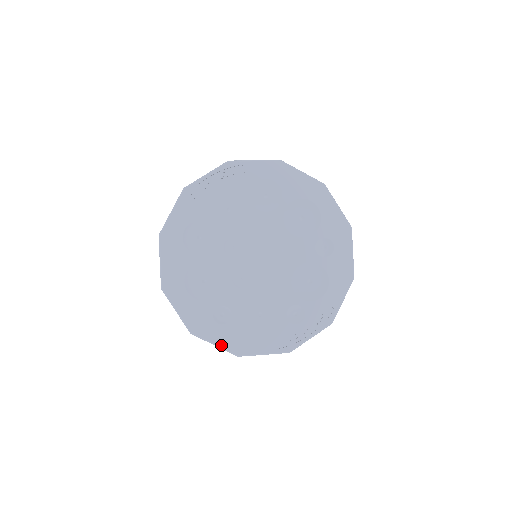
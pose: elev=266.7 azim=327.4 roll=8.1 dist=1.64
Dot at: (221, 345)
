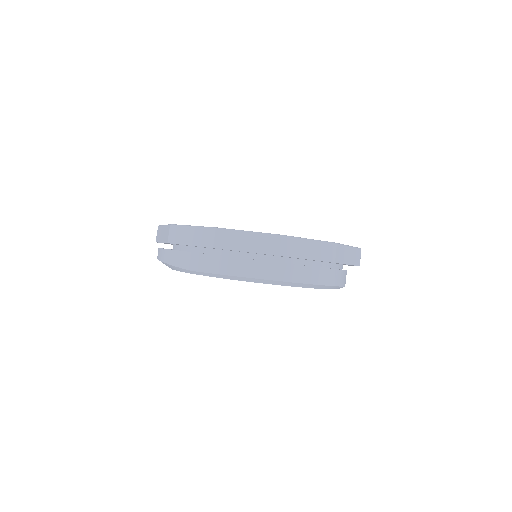
Dot at: (314, 240)
